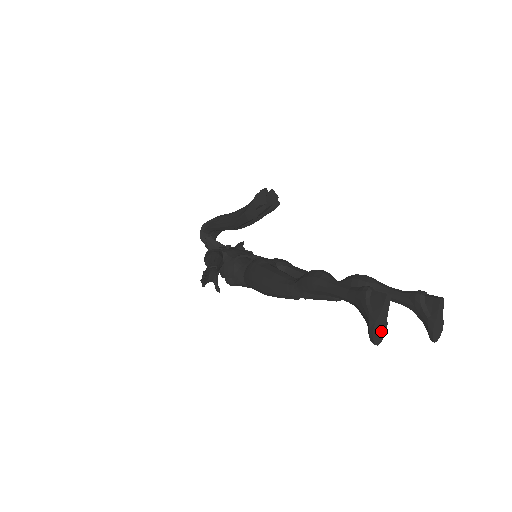
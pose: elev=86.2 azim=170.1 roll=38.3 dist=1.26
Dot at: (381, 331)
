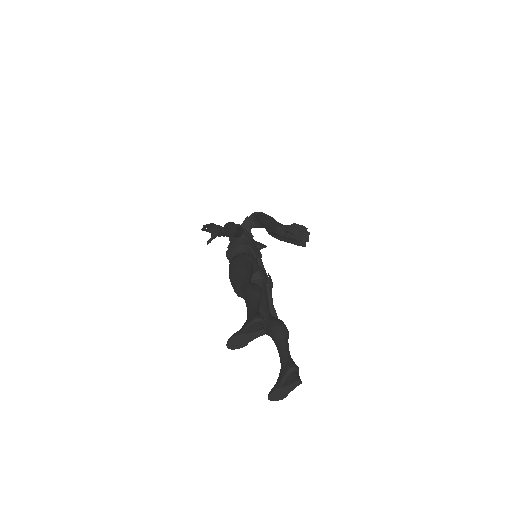
Dot at: (238, 344)
